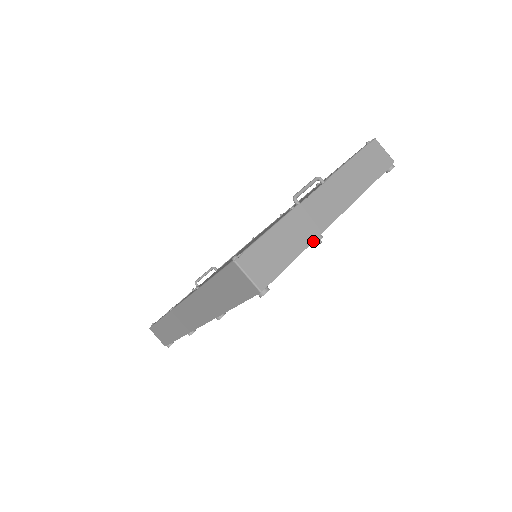
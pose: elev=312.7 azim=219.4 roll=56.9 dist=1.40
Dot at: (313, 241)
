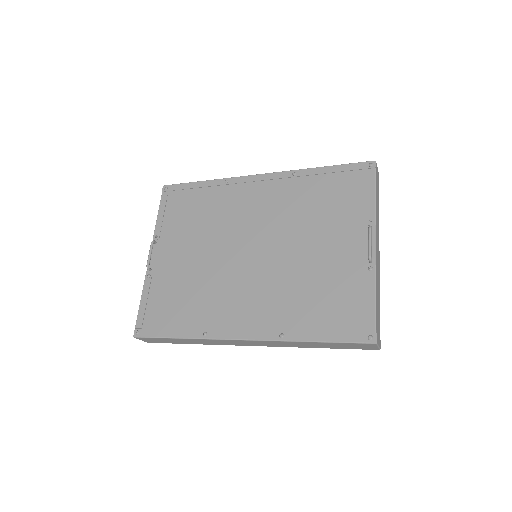
Dot at: (379, 286)
